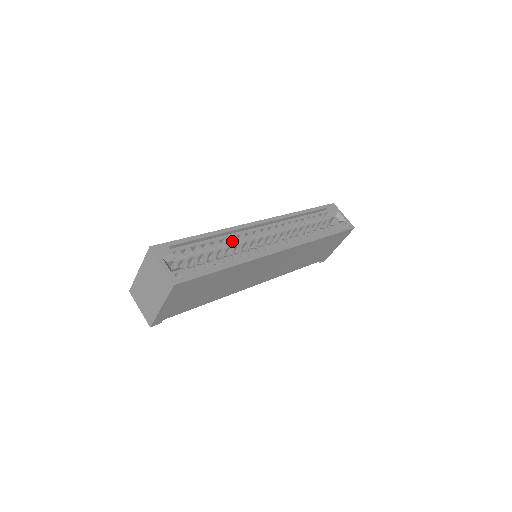
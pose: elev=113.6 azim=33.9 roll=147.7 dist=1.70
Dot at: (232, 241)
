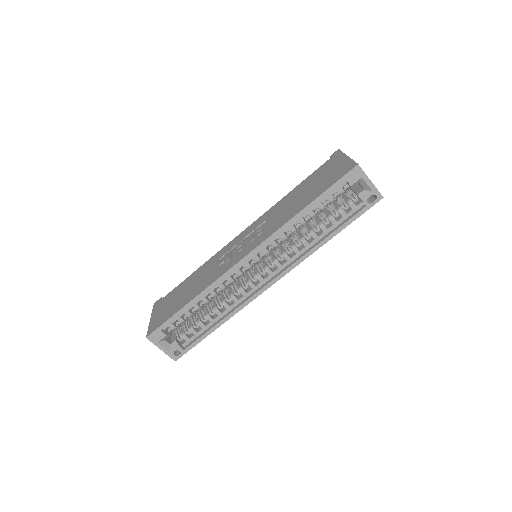
Dot at: (219, 289)
